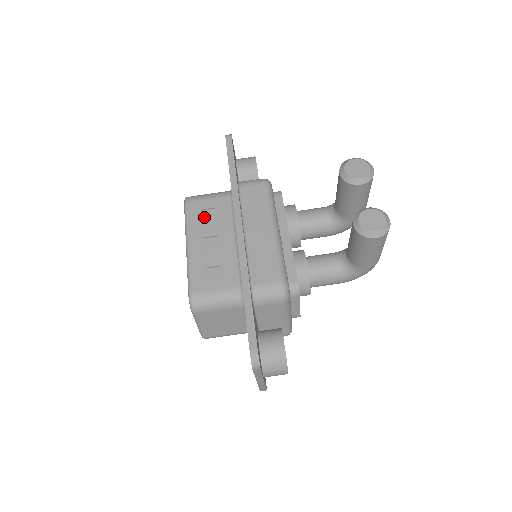
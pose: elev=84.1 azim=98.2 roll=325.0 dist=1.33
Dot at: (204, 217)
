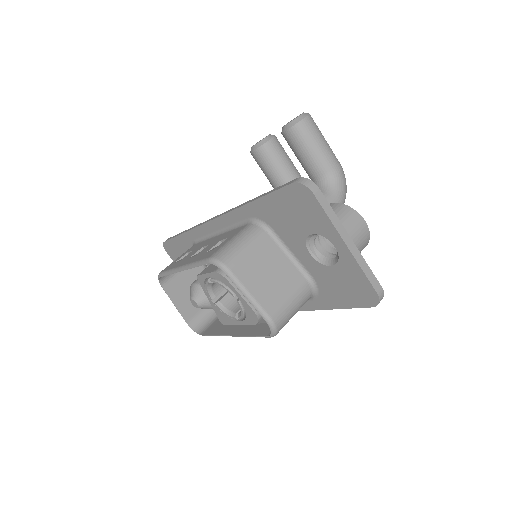
Dot at: (182, 259)
